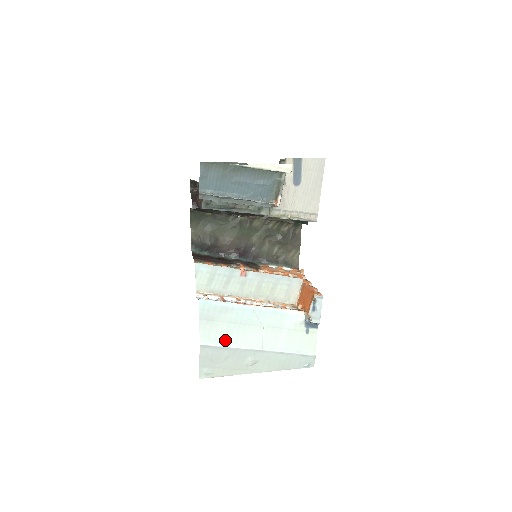
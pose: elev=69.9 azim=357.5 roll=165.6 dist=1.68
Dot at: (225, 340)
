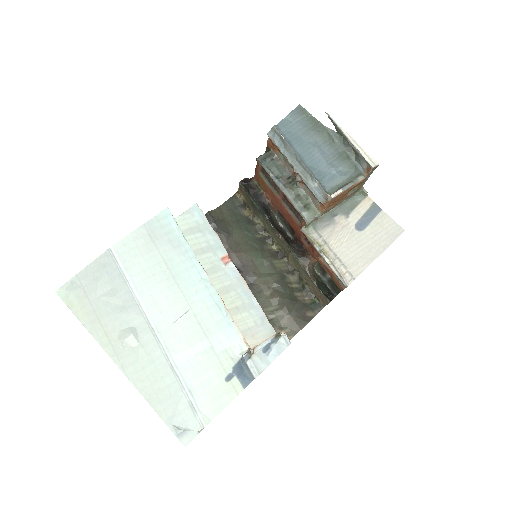
Dot at: (137, 274)
